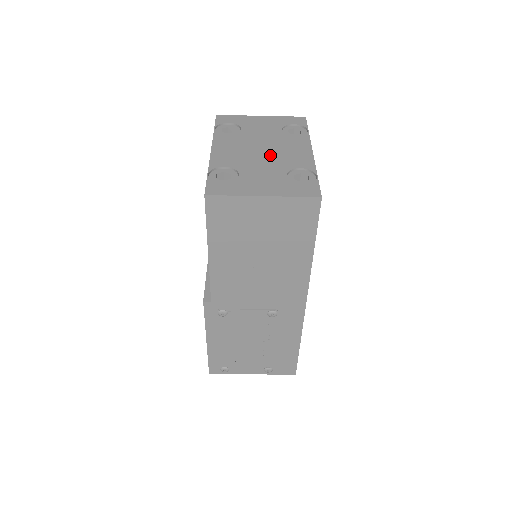
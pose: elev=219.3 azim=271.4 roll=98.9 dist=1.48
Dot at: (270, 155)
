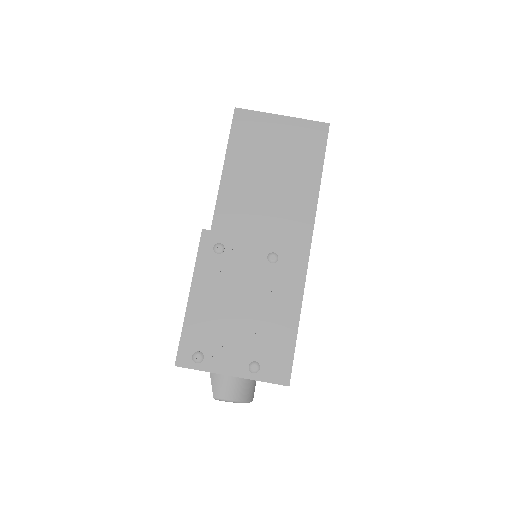
Dot at: occluded
